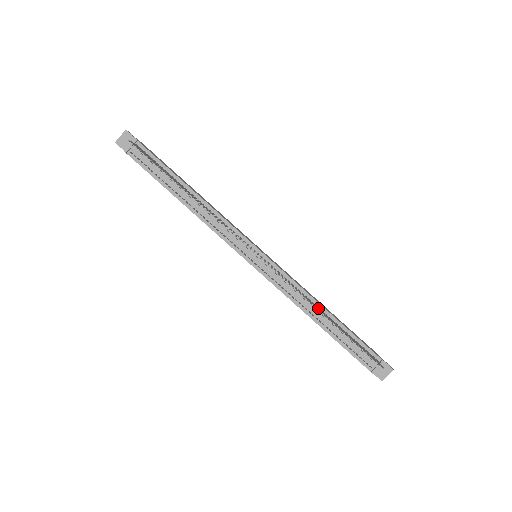
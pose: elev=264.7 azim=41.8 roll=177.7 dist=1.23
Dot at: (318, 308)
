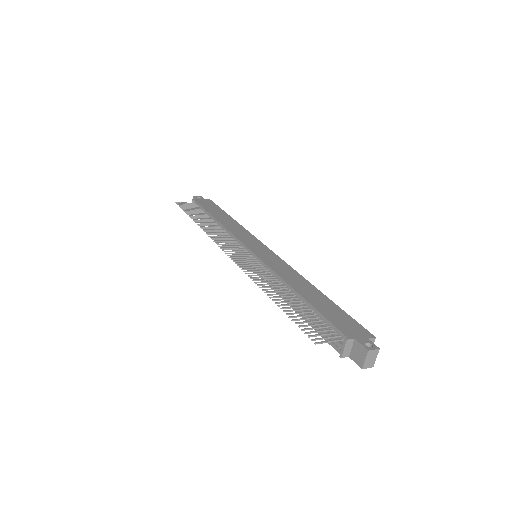
Dot at: (273, 289)
